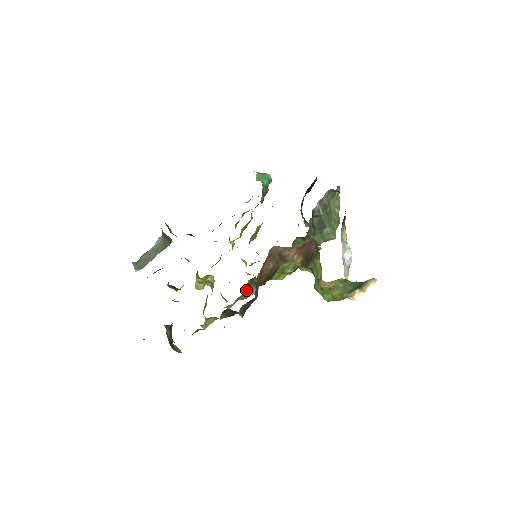
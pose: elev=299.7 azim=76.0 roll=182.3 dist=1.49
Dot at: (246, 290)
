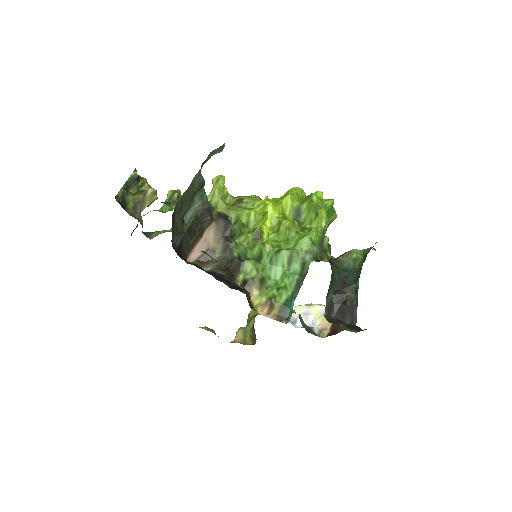
Dot at: occluded
